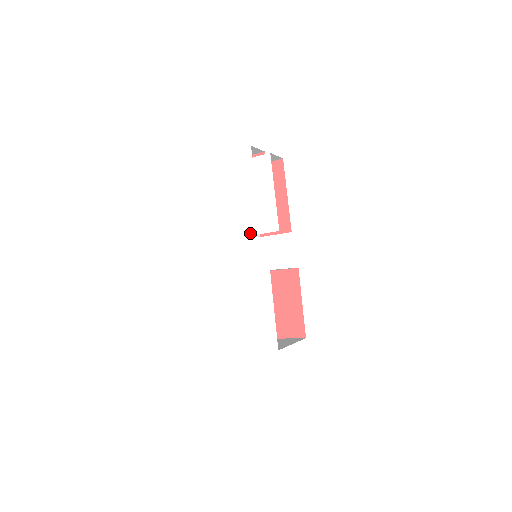
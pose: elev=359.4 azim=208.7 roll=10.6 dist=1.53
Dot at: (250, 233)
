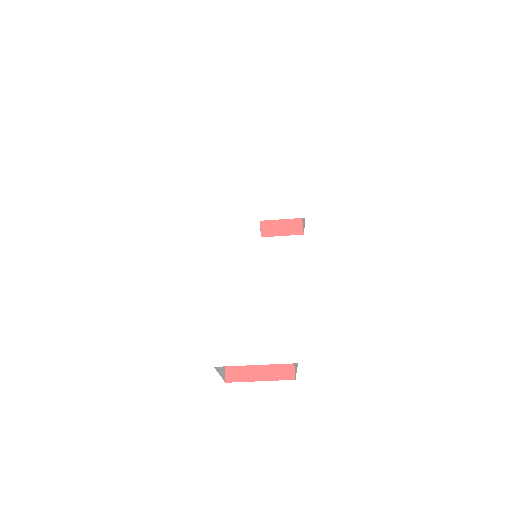
Dot at: (265, 217)
